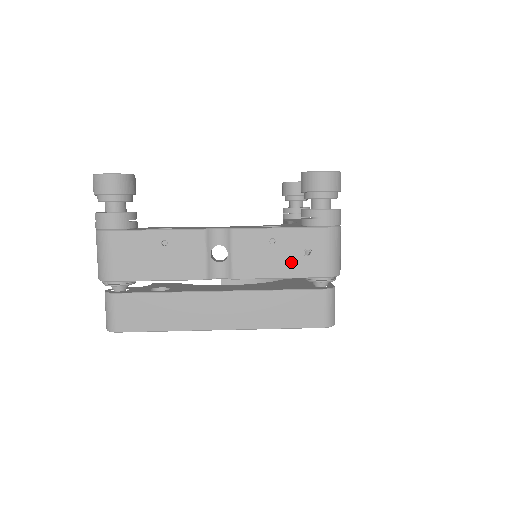
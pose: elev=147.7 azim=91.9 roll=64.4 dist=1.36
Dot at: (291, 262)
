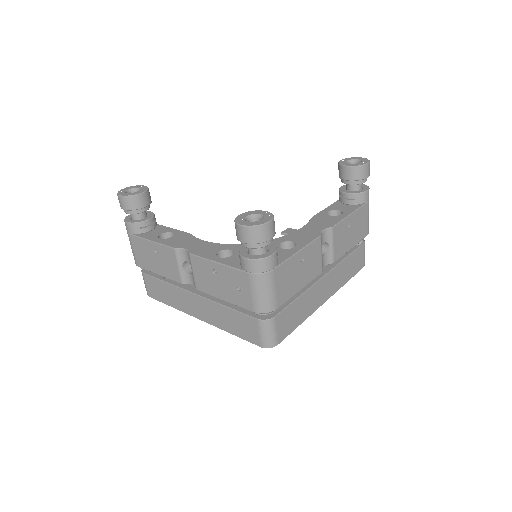
Dot at: (229, 291)
